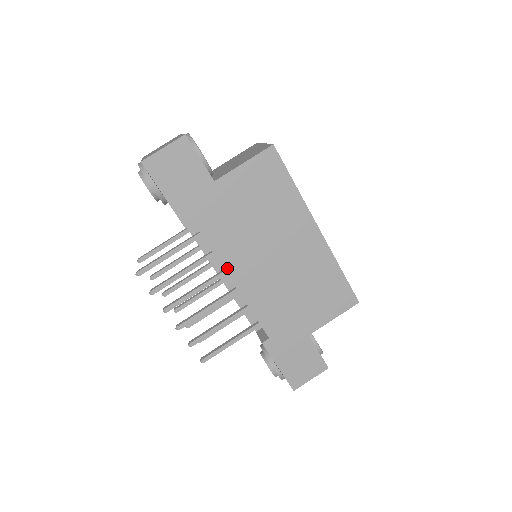
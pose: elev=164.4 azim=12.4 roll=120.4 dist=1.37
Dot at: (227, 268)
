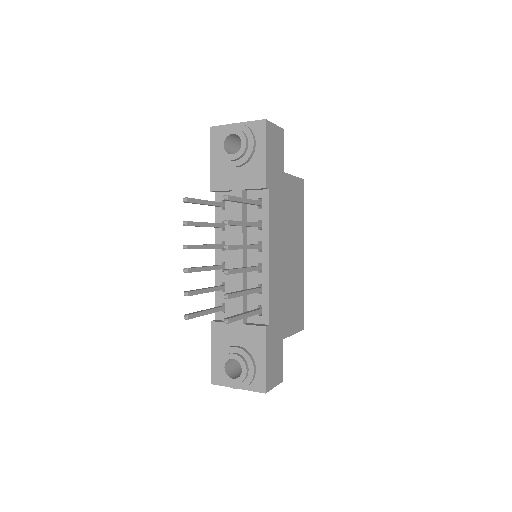
Dot at: (271, 241)
